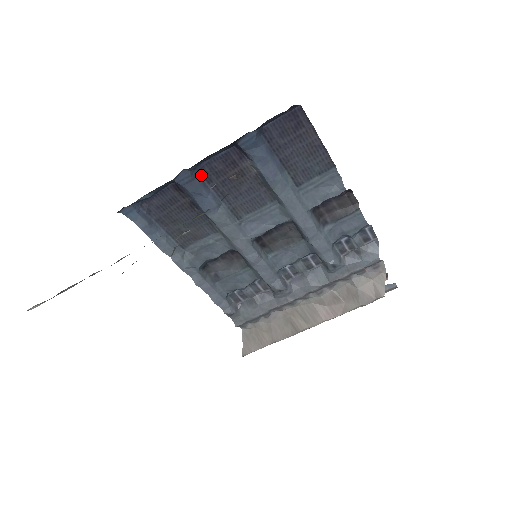
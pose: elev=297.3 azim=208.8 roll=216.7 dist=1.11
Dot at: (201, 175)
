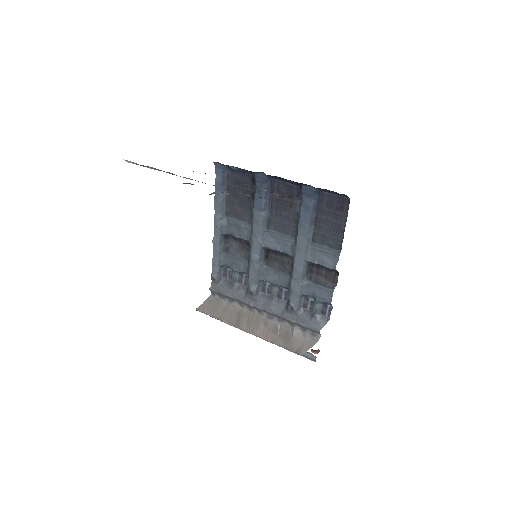
Dot at: (270, 185)
